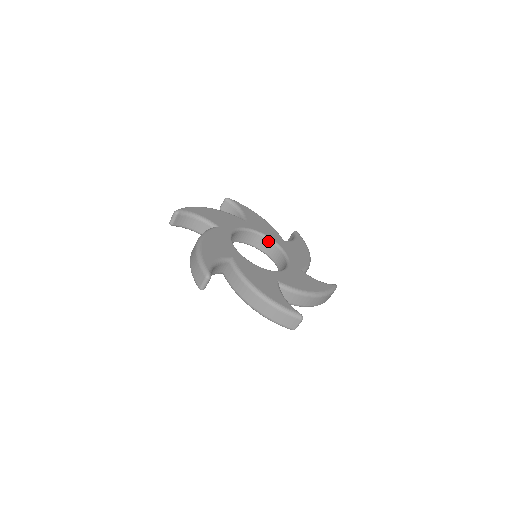
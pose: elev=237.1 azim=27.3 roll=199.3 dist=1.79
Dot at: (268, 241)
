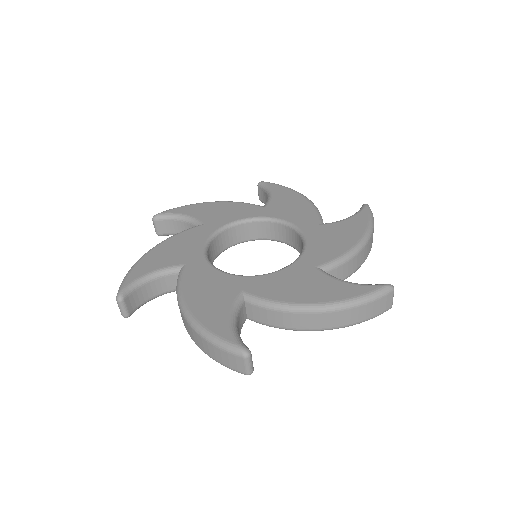
Dot at: (290, 229)
